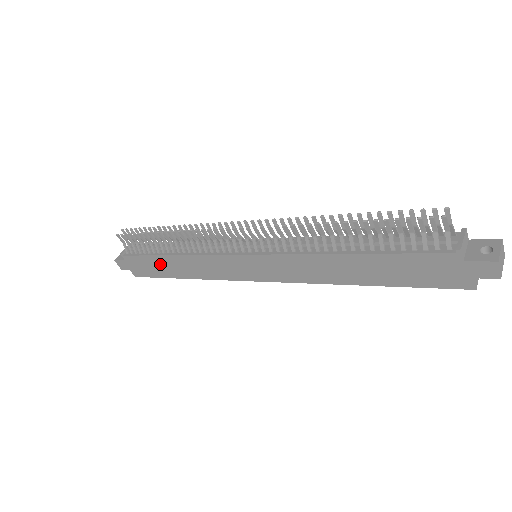
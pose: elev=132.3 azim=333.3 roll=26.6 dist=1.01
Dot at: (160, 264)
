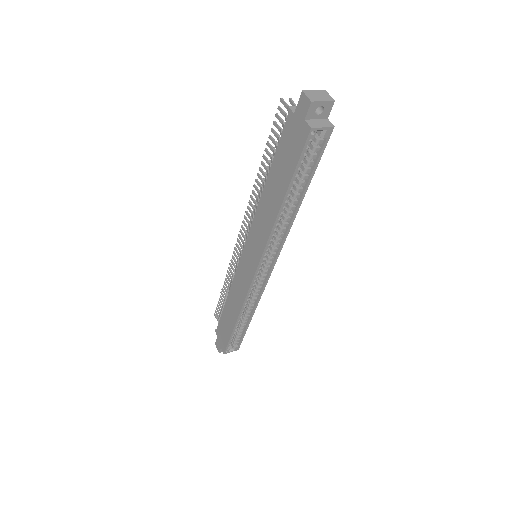
Dot at: (226, 318)
